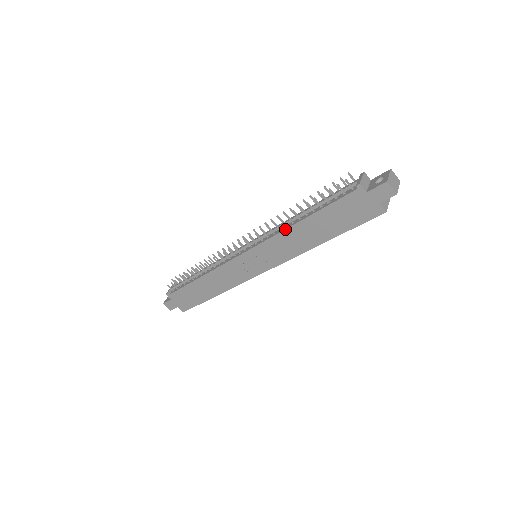
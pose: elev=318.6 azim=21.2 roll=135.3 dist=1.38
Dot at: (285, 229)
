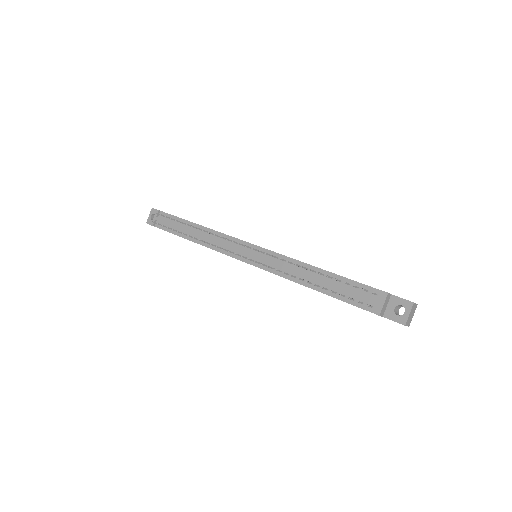
Dot at: occluded
